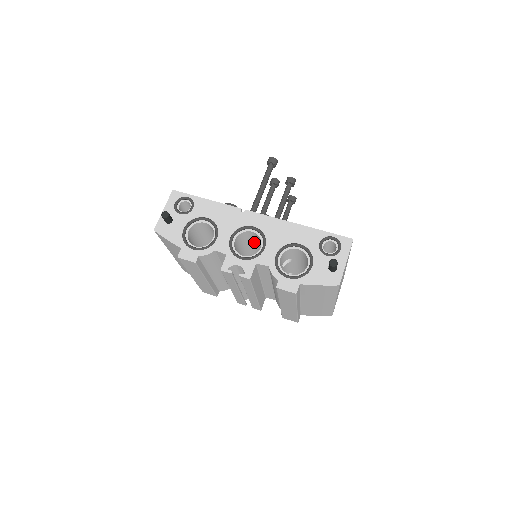
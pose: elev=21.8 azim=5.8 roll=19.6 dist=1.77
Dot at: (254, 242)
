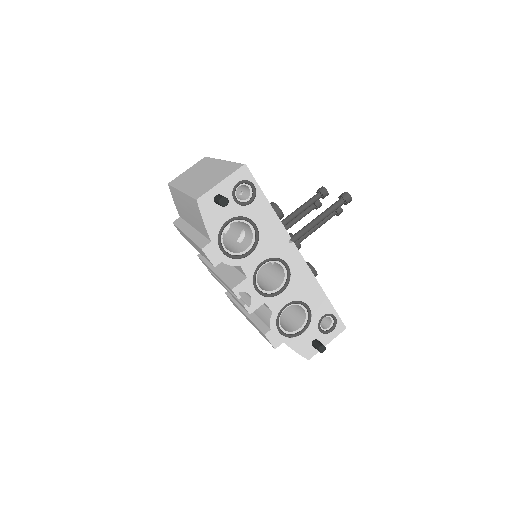
Dot at: occluded
